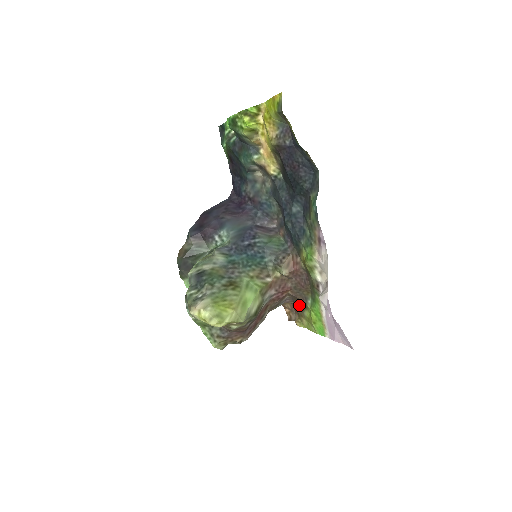
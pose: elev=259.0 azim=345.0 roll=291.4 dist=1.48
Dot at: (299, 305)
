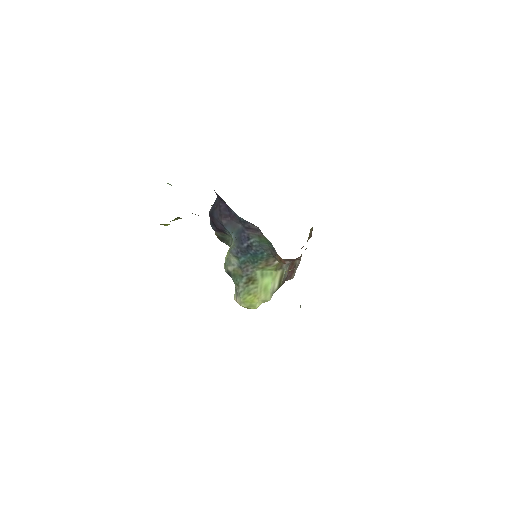
Dot at: occluded
